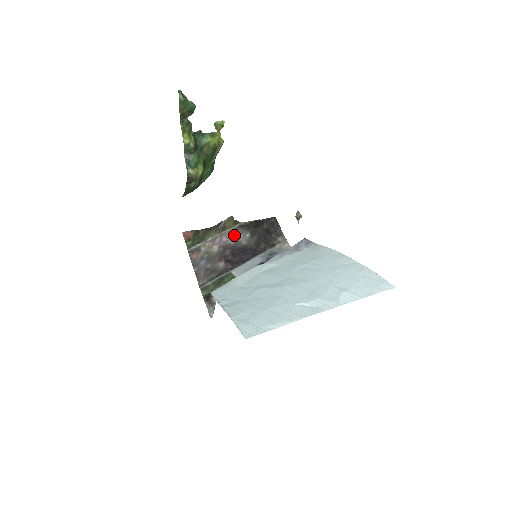
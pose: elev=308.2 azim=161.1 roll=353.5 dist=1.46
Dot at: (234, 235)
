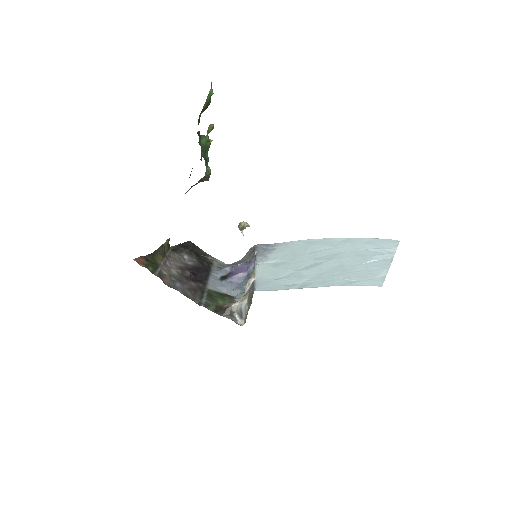
Dot at: (175, 258)
